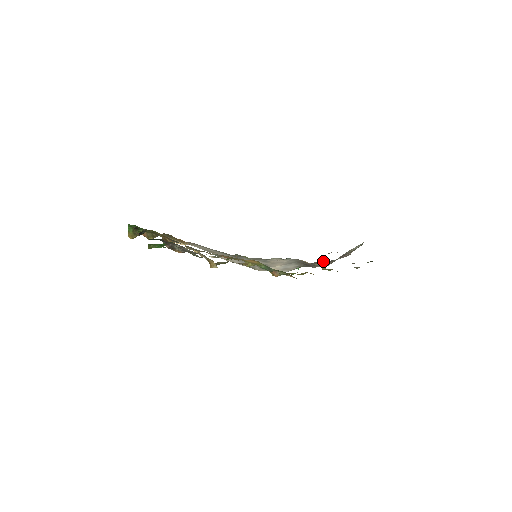
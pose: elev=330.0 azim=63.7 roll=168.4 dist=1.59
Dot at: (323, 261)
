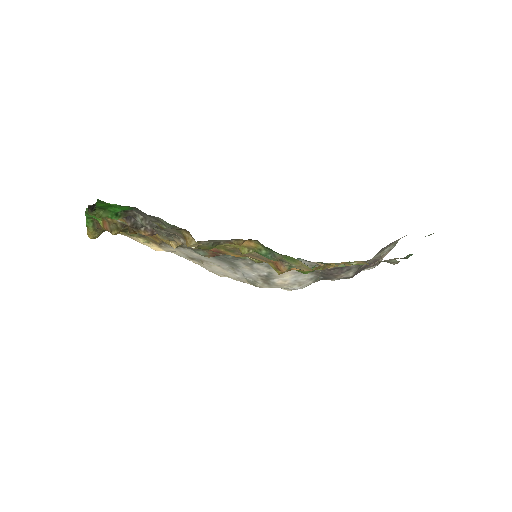
Dot at: occluded
